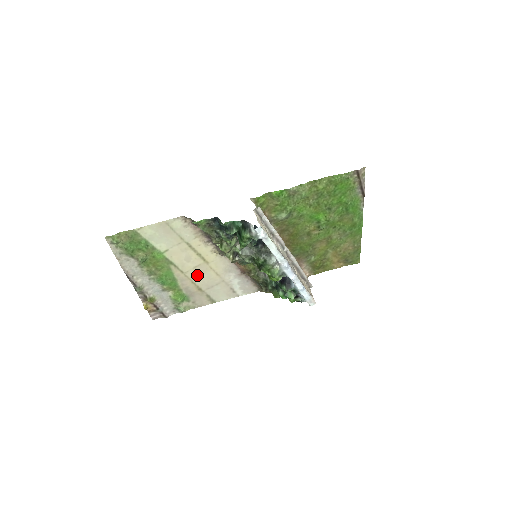
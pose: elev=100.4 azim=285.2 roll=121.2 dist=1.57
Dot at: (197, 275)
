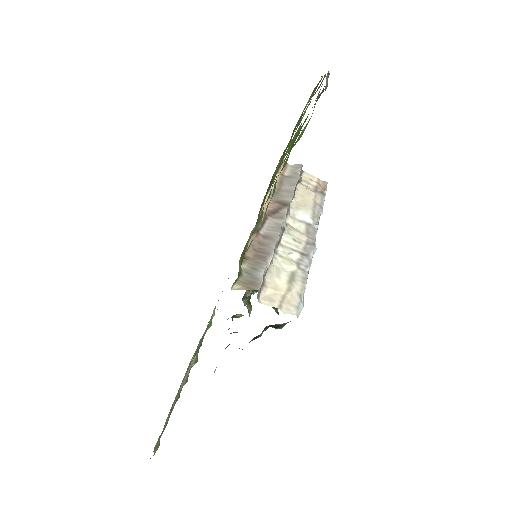
Dot at: occluded
